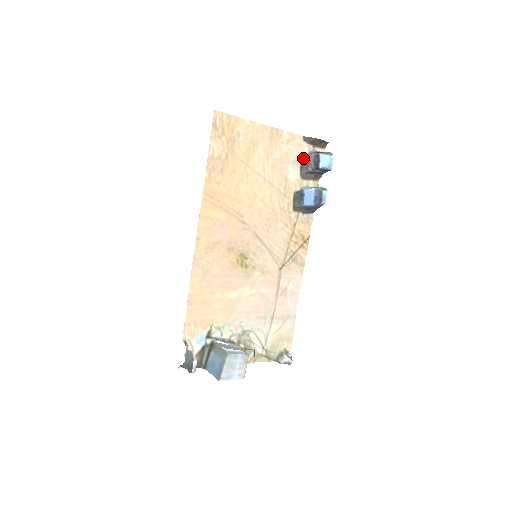
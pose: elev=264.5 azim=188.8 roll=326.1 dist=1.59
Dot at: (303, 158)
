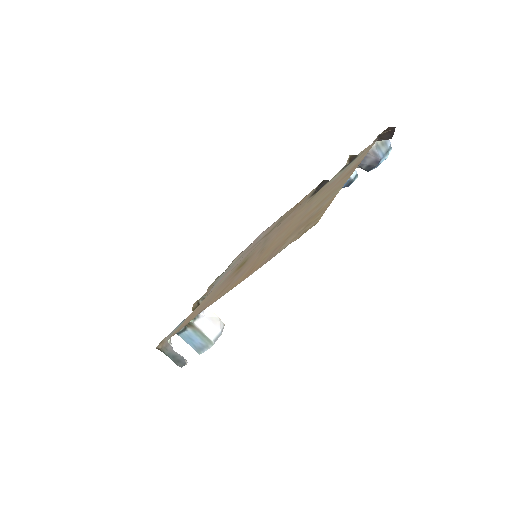
Dot at: (358, 155)
